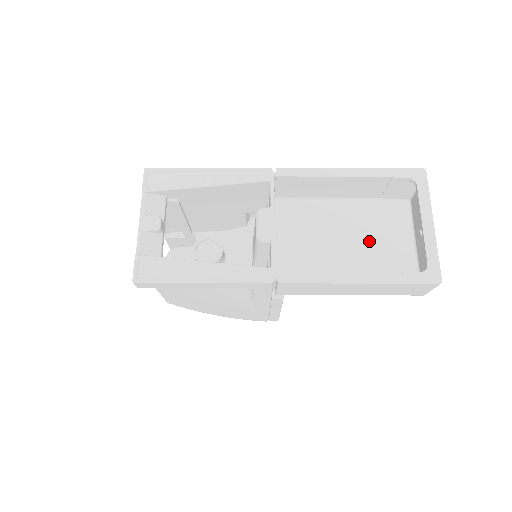
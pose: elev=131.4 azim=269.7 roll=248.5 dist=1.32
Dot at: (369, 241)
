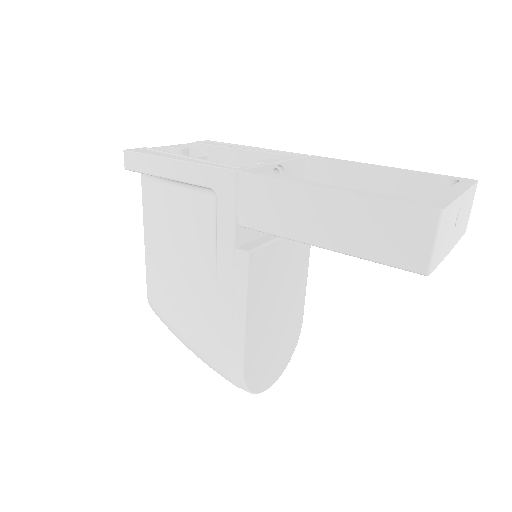
Dot at: occluded
